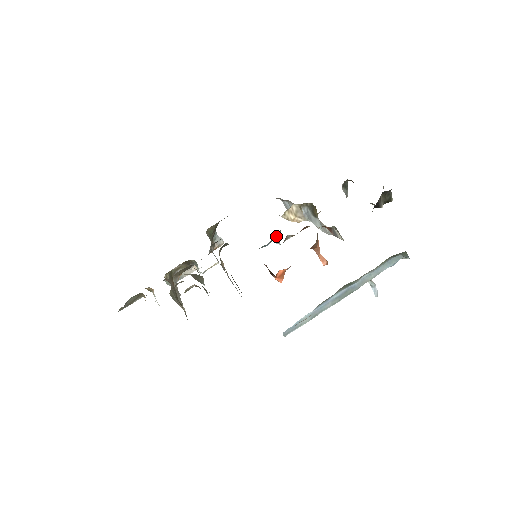
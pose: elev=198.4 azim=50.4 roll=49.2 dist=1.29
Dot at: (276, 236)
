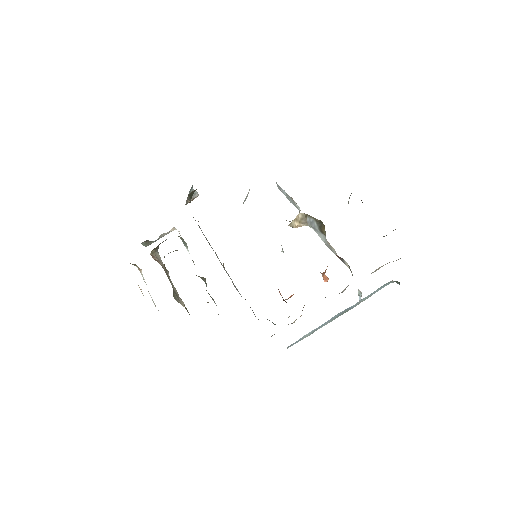
Dot at: occluded
